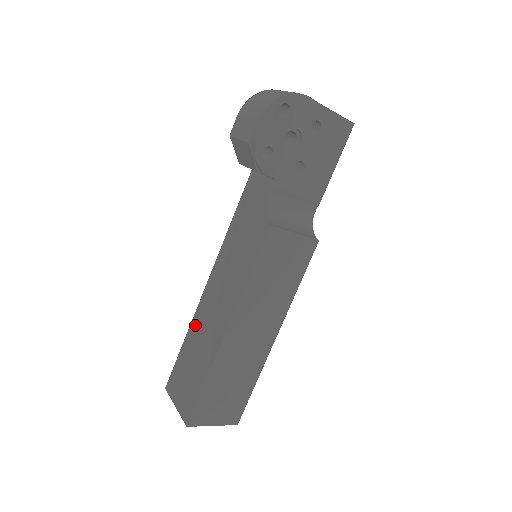
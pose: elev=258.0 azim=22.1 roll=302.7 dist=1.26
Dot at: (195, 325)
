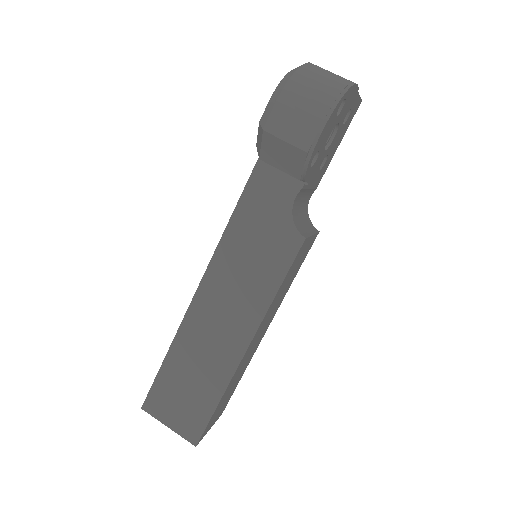
Dot at: (184, 340)
